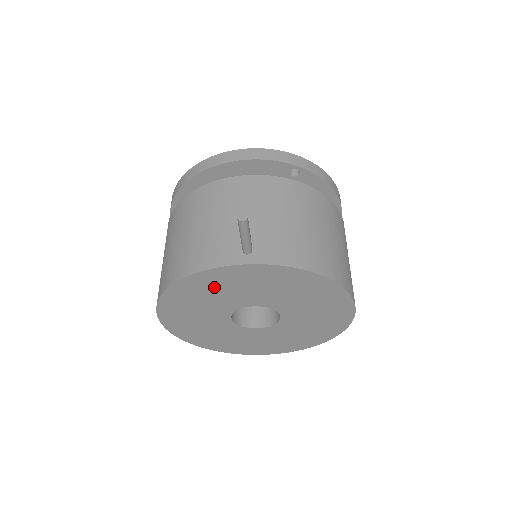
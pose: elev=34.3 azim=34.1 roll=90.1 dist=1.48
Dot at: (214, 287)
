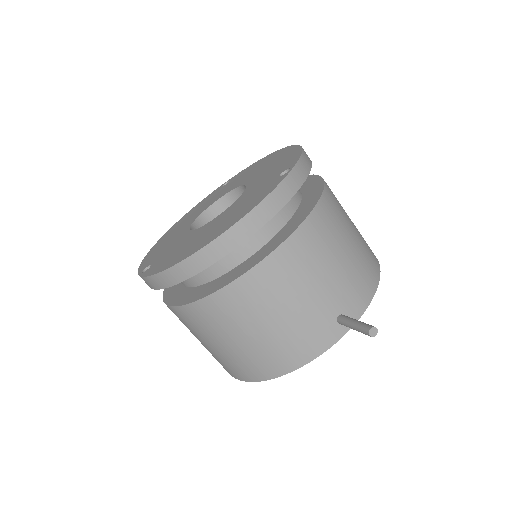
Dot at: occluded
